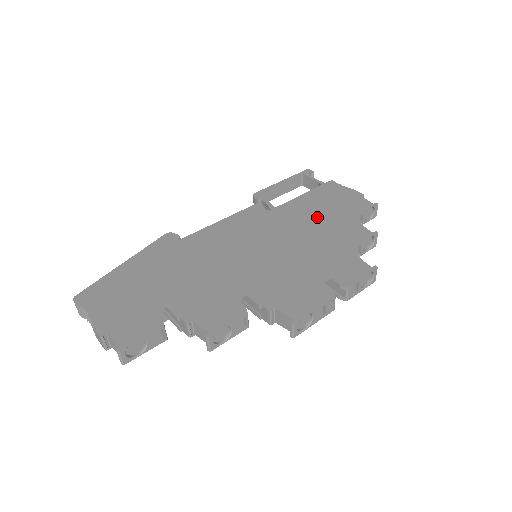
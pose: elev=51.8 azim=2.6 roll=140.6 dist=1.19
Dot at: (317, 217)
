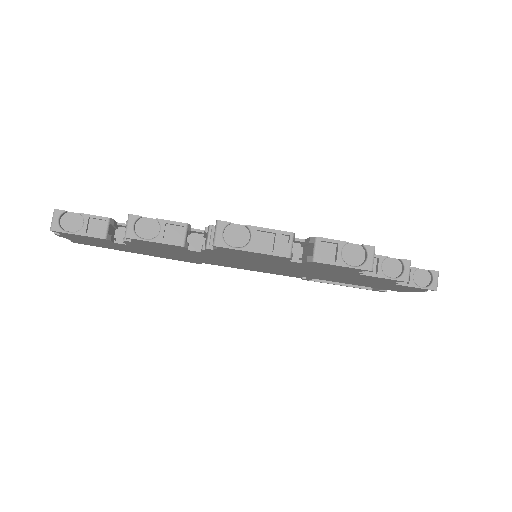
Dot at: occluded
